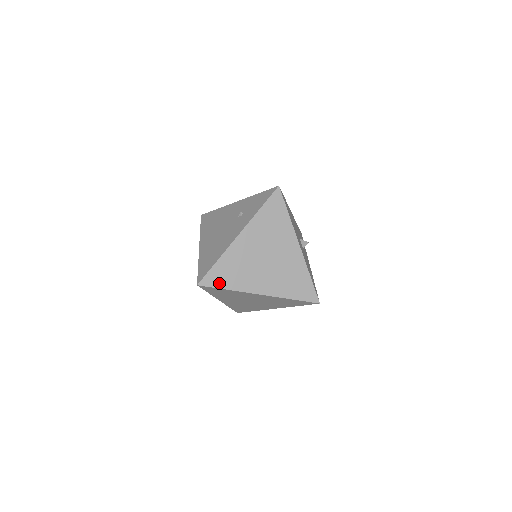
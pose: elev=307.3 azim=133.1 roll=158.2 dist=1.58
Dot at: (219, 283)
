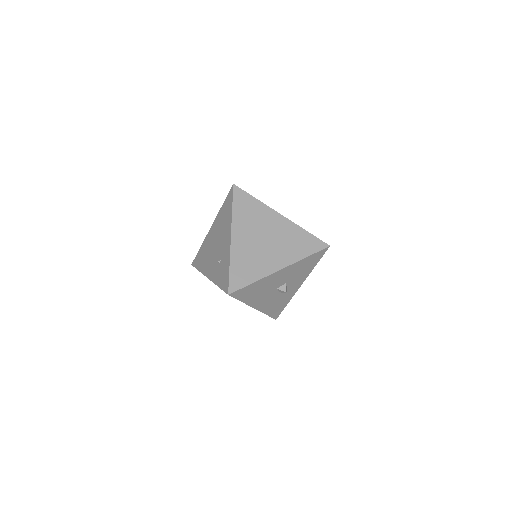
Dot at: occluded
